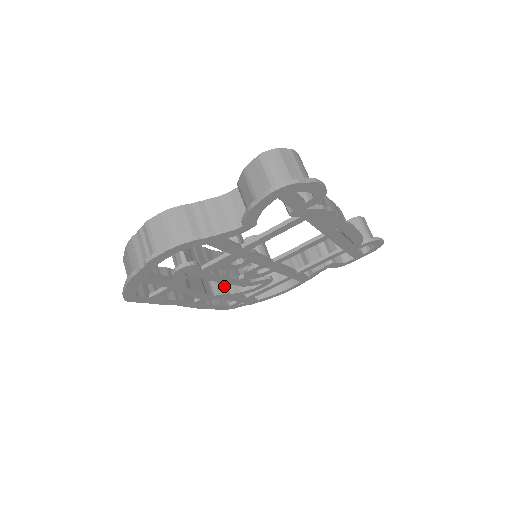
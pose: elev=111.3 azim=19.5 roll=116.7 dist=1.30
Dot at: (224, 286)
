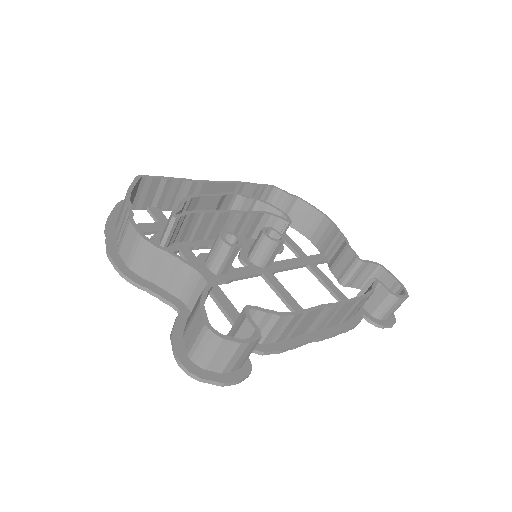
Dot at: occluded
